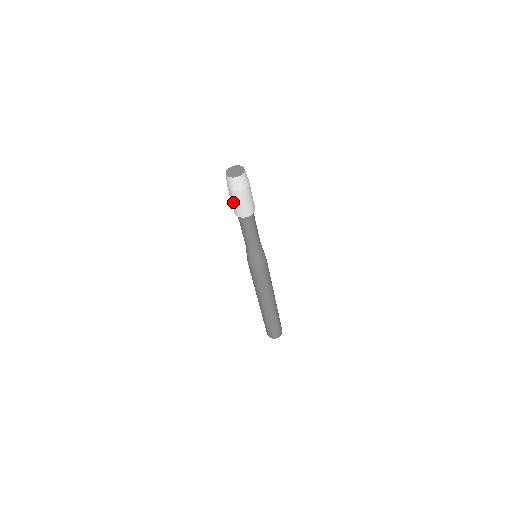
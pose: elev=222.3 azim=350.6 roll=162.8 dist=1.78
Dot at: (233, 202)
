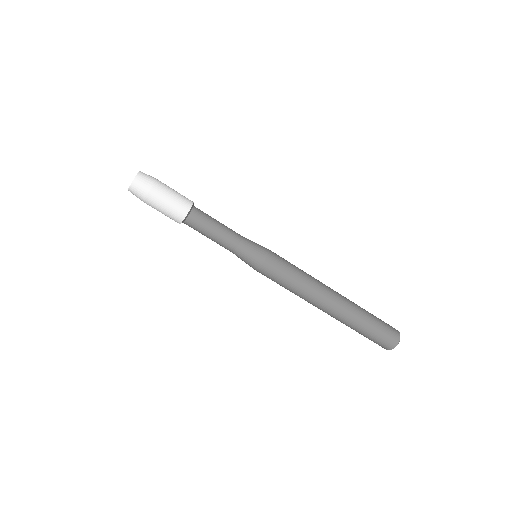
Dot at: (164, 206)
